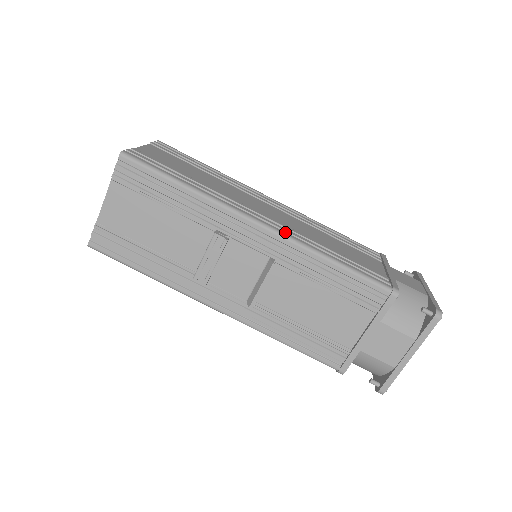
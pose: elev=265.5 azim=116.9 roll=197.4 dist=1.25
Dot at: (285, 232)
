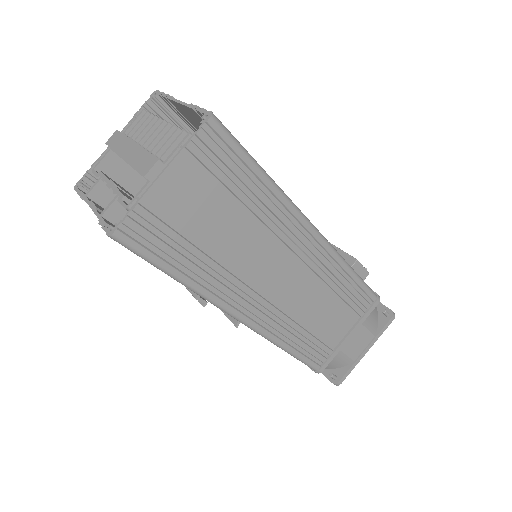
Dot at: (262, 327)
